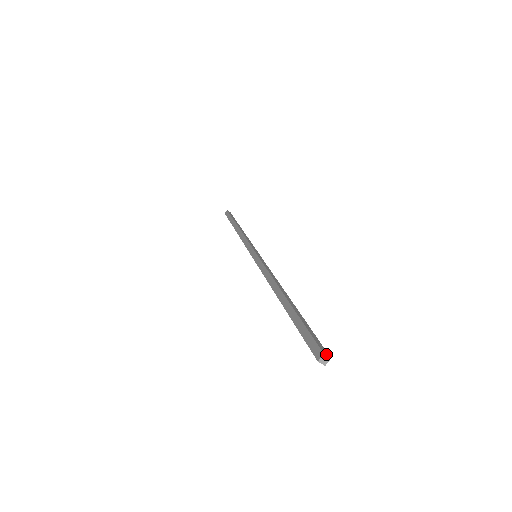
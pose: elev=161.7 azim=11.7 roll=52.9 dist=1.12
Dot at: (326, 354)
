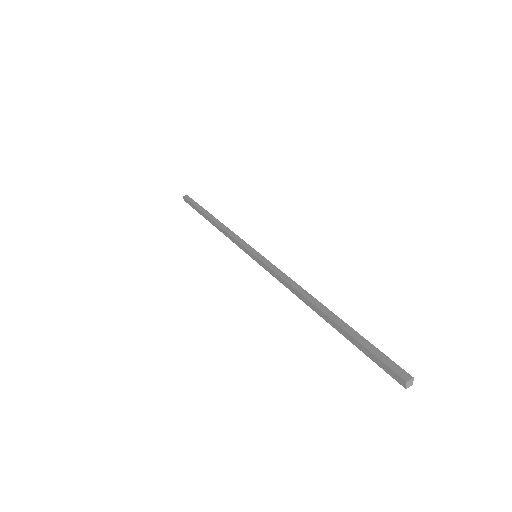
Dot at: (411, 379)
